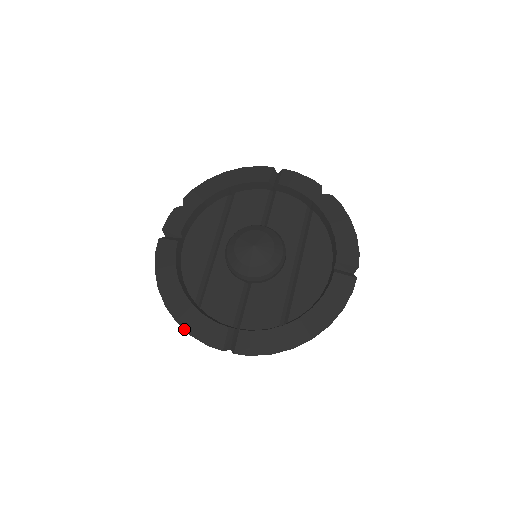
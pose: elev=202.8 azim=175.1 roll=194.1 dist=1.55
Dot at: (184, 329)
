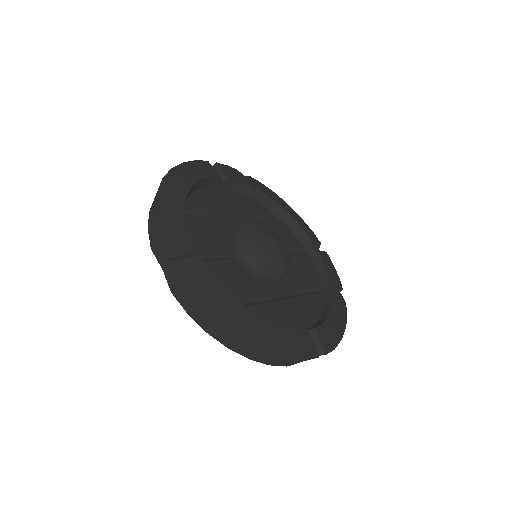
Dot at: (157, 201)
